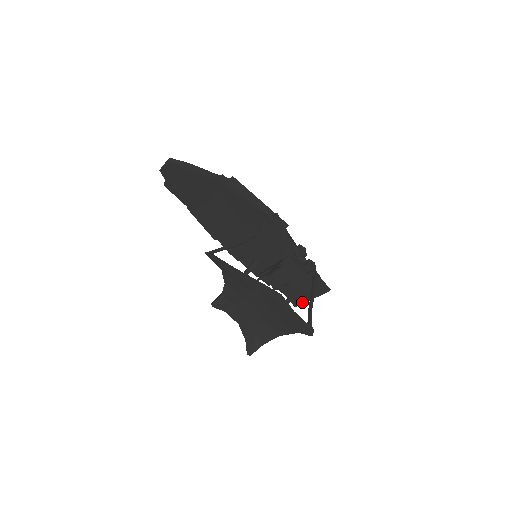
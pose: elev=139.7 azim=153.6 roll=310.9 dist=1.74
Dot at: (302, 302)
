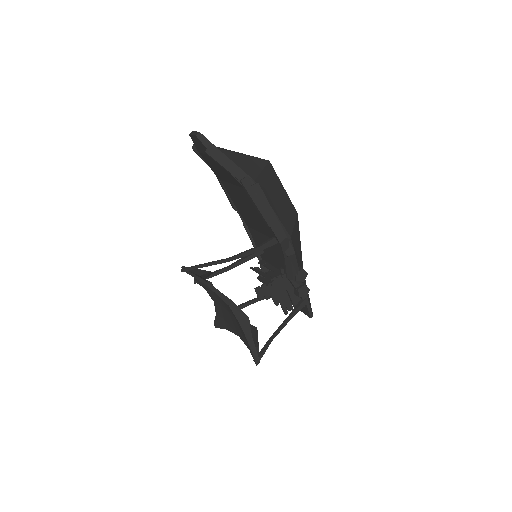
Dot at: occluded
